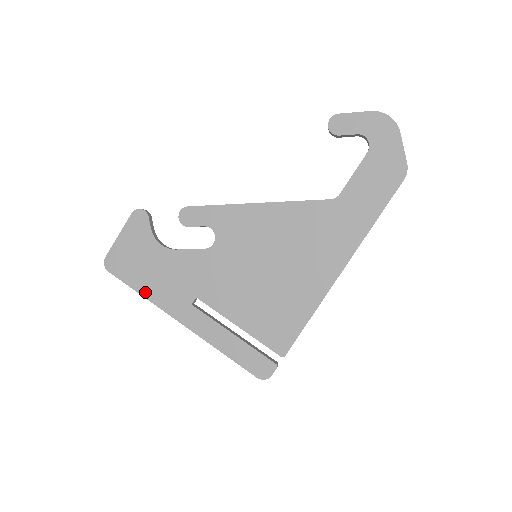
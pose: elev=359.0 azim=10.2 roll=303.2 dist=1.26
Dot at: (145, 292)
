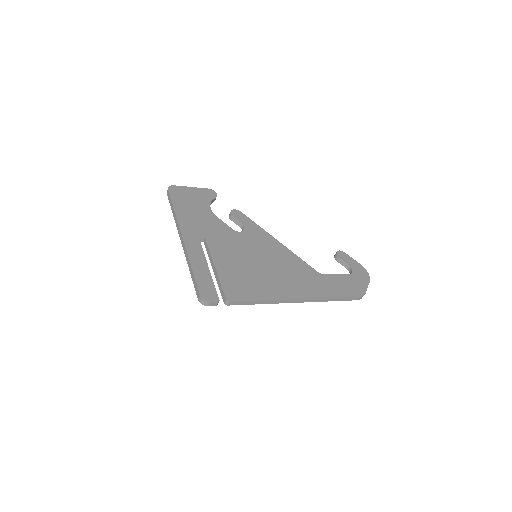
Dot at: (178, 212)
